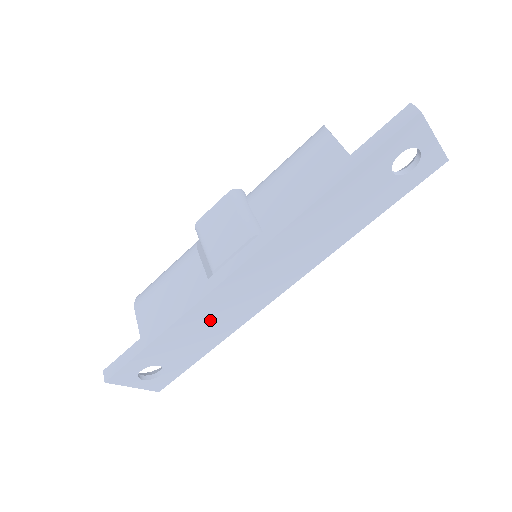
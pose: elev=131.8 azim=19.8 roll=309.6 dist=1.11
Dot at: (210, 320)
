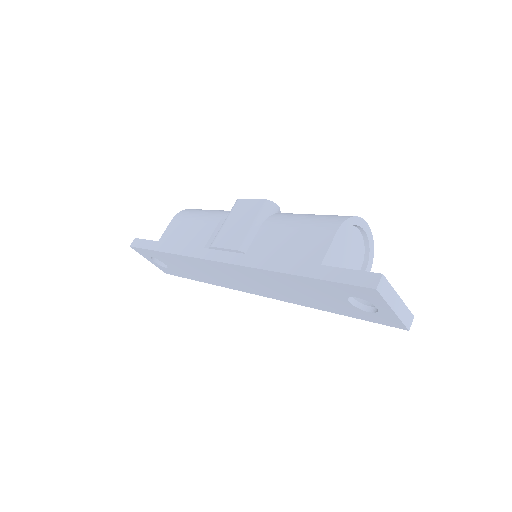
Dot at: (198, 269)
